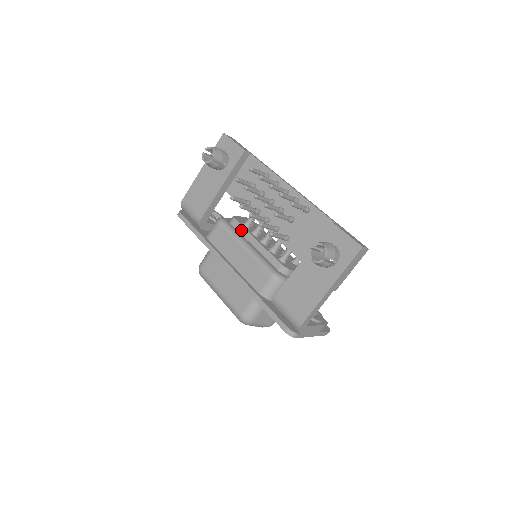
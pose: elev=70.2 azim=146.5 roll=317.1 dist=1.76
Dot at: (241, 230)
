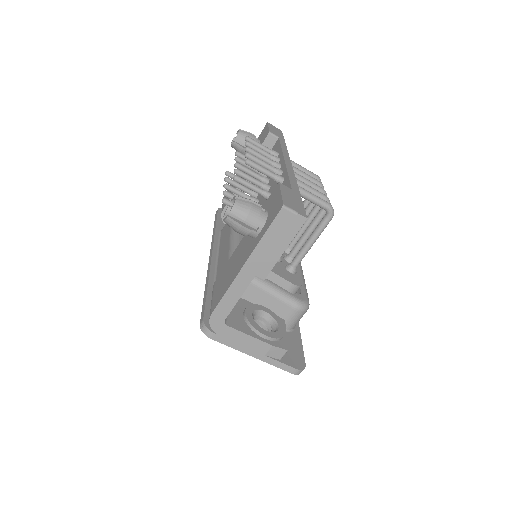
Dot at: occluded
